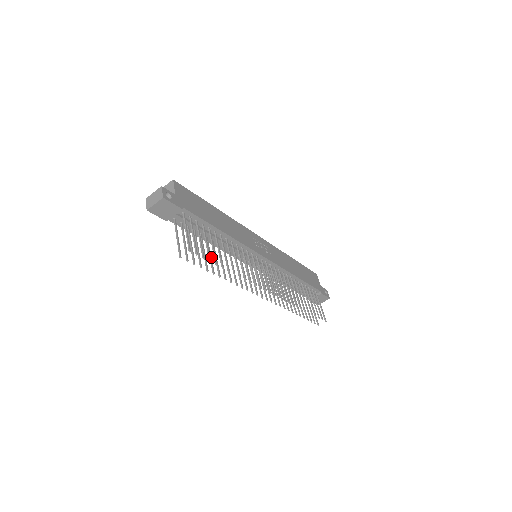
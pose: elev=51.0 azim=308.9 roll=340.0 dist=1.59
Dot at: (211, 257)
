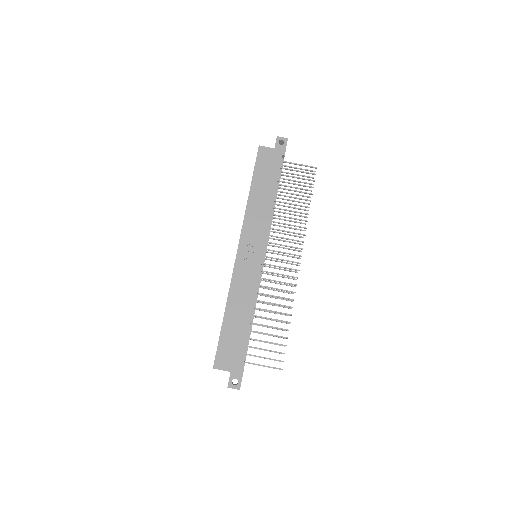
Dot at: occluded
